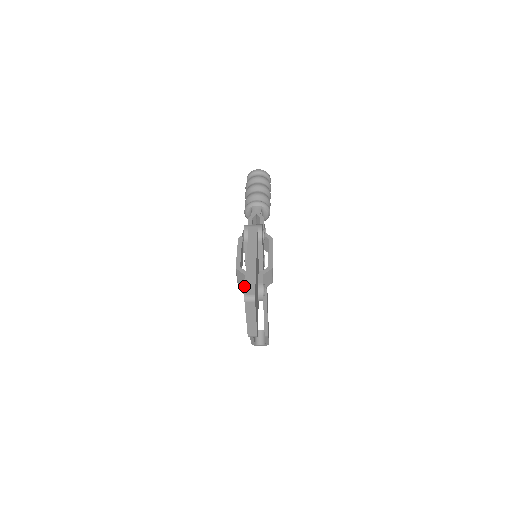
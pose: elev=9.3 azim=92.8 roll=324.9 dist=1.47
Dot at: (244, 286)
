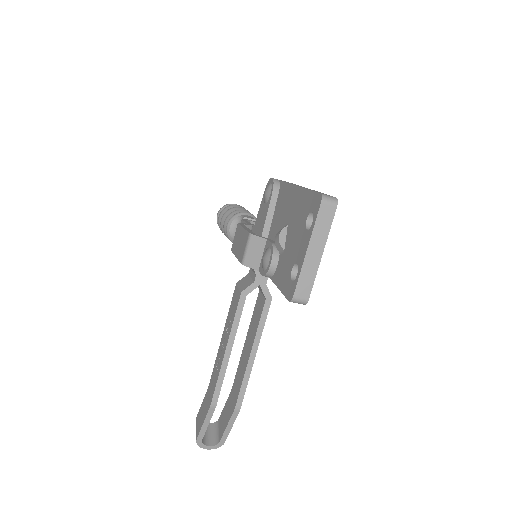
Dot at: (281, 233)
